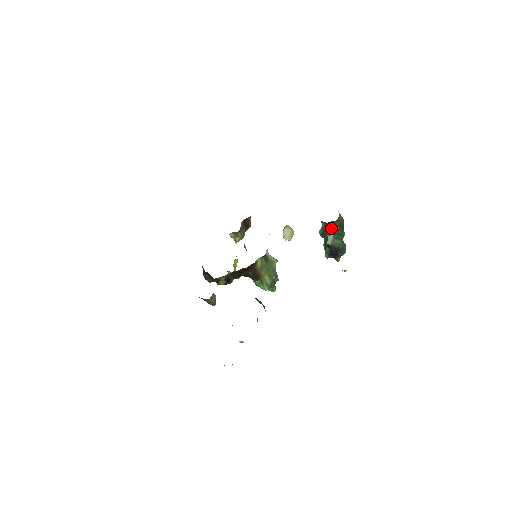
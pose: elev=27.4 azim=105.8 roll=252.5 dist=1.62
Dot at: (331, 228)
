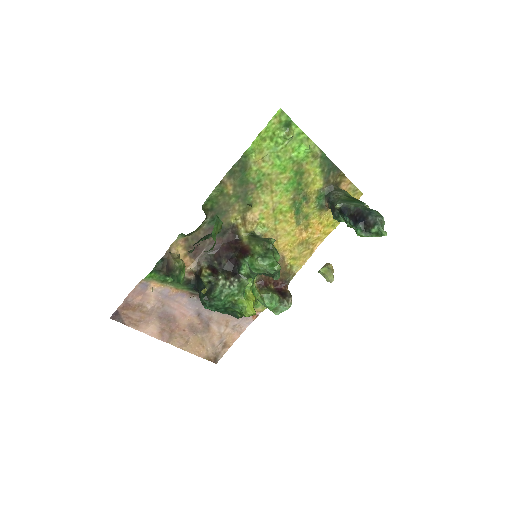
Dot at: (336, 199)
